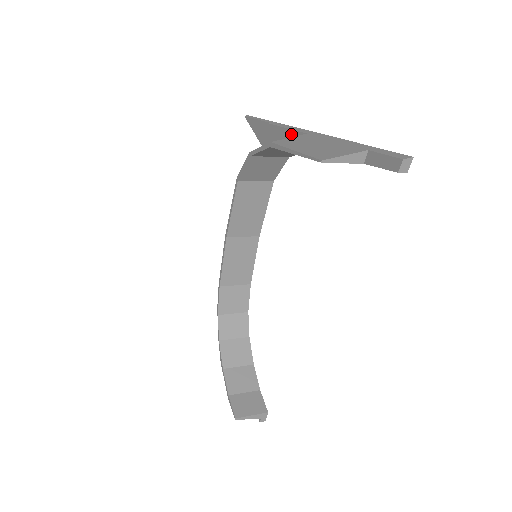
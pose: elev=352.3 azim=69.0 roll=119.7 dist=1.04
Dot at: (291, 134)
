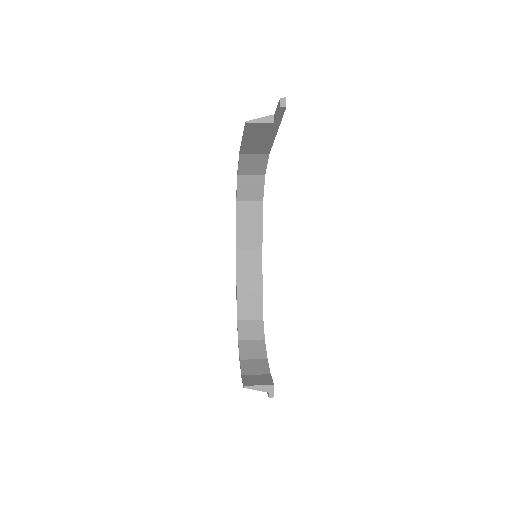
Dot at: occluded
